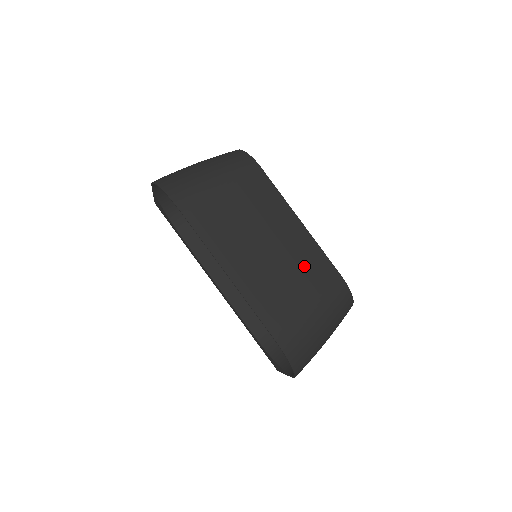
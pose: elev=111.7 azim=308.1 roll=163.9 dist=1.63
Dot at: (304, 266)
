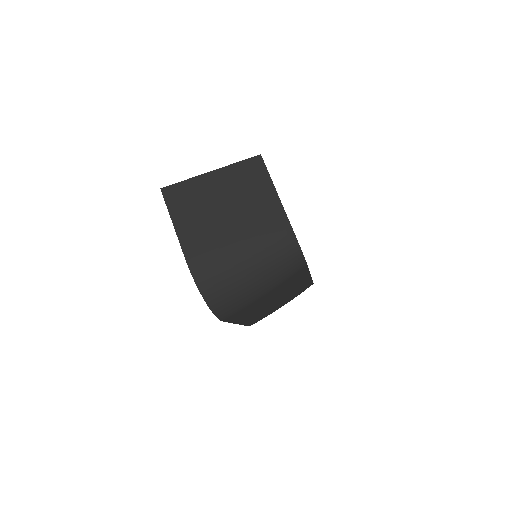
Dot at: (293, 294)
